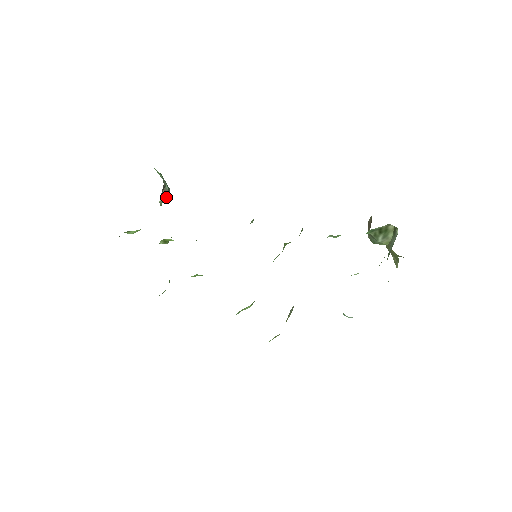
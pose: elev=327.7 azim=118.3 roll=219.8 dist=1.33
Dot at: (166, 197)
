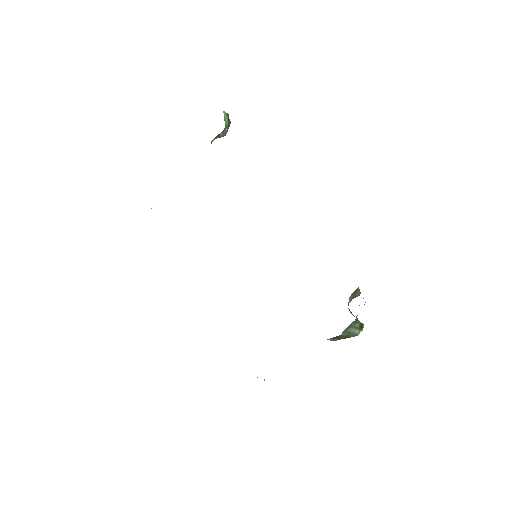
Dot at: occluded
